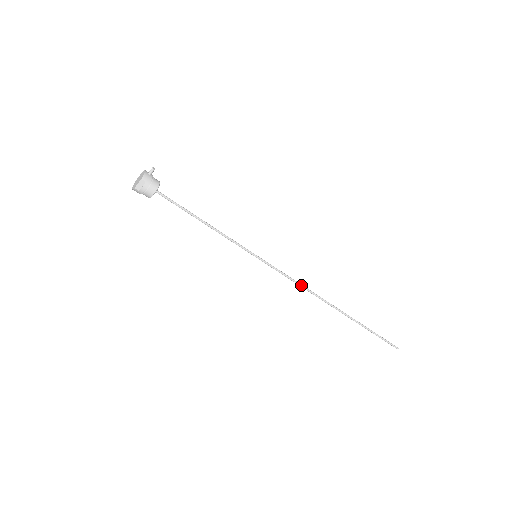
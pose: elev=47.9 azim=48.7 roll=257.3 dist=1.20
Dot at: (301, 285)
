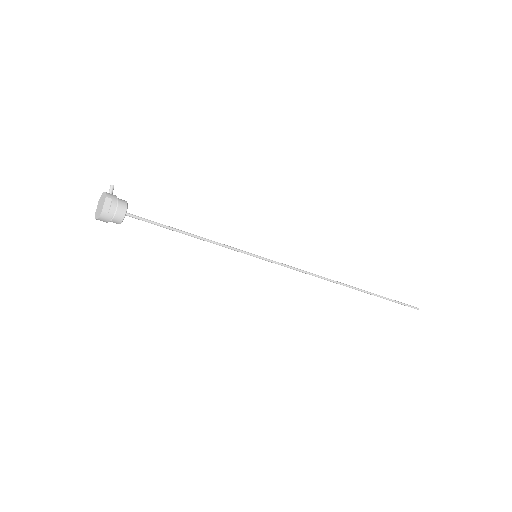
Dot at: (310, 273)
